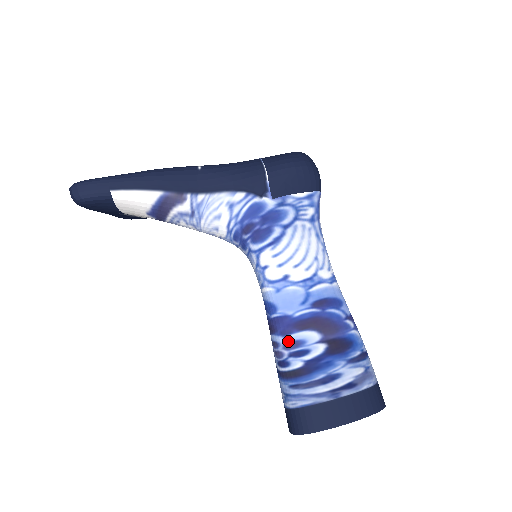
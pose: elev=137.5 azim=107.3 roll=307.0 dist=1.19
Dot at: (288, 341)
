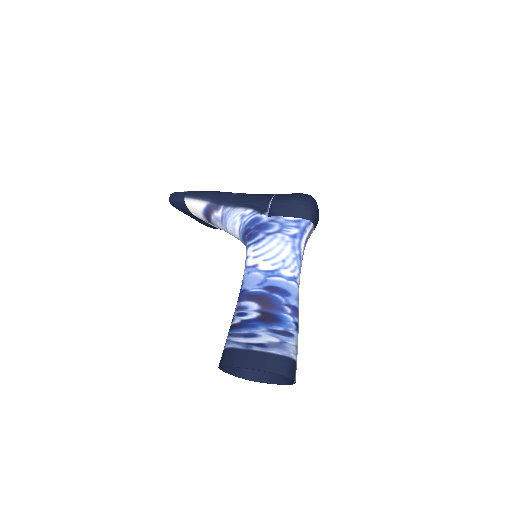
Dot at: (239, 305)
